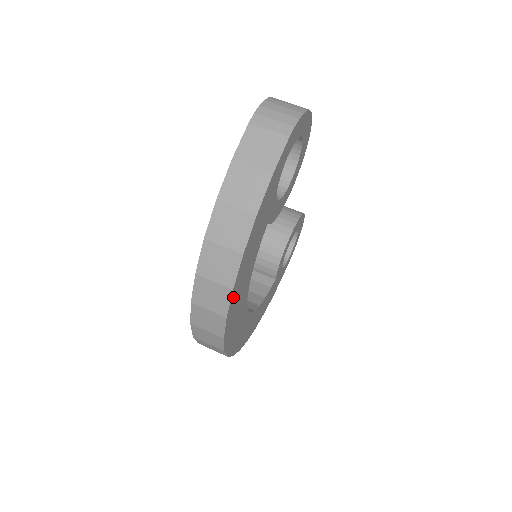
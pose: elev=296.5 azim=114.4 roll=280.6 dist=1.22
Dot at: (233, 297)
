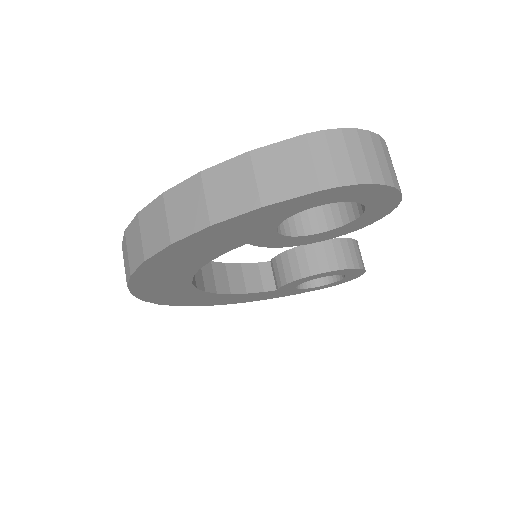
Dot at: (148, 266)
